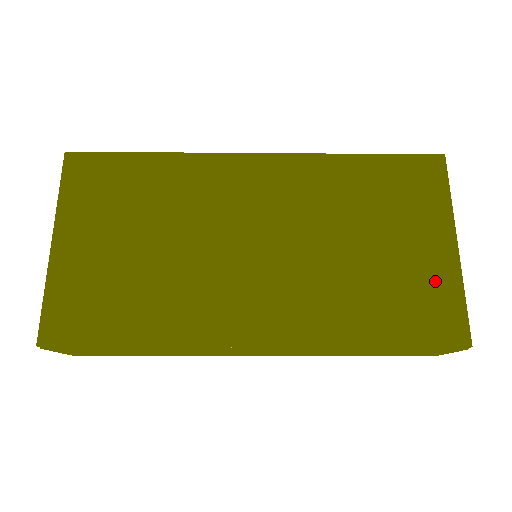
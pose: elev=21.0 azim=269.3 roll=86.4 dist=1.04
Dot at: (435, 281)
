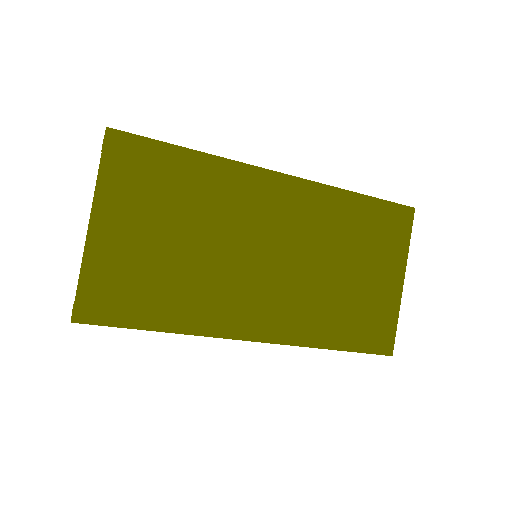
Dot at: (383, 307)
